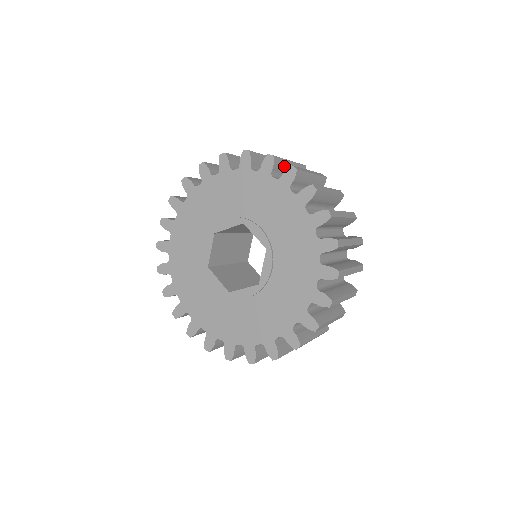
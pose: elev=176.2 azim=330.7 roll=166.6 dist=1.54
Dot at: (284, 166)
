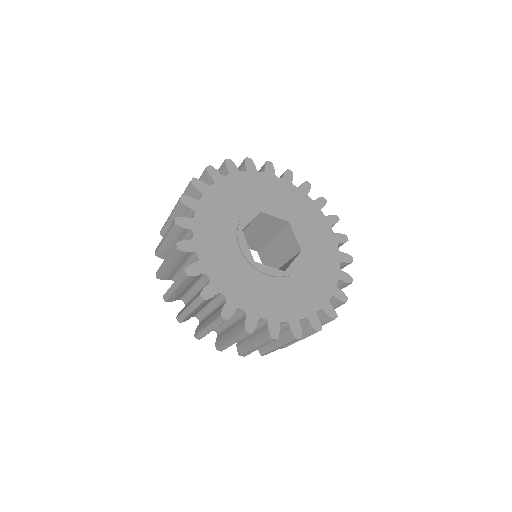
Dot at: occluded
